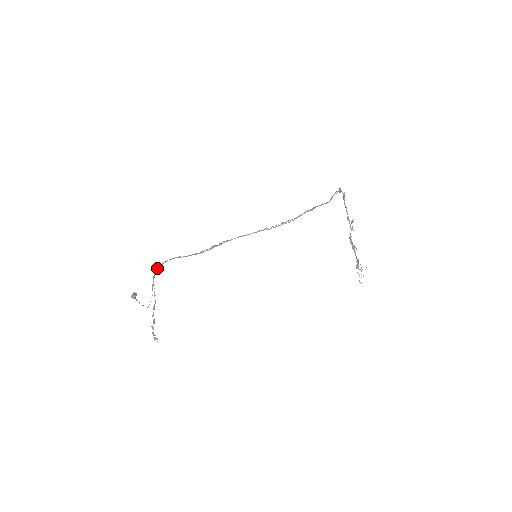
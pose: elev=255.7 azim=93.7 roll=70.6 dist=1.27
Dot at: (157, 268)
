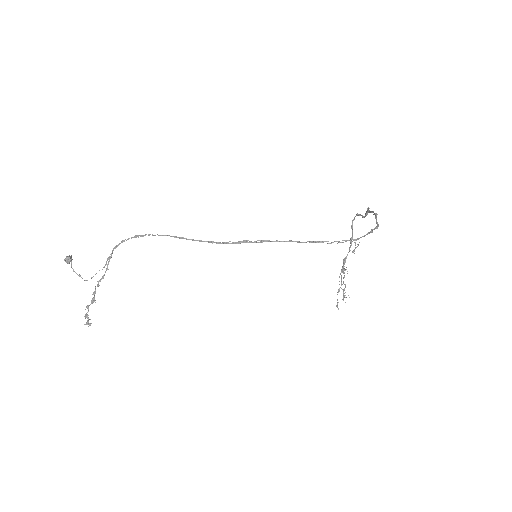
Dot at: (129, 238)
